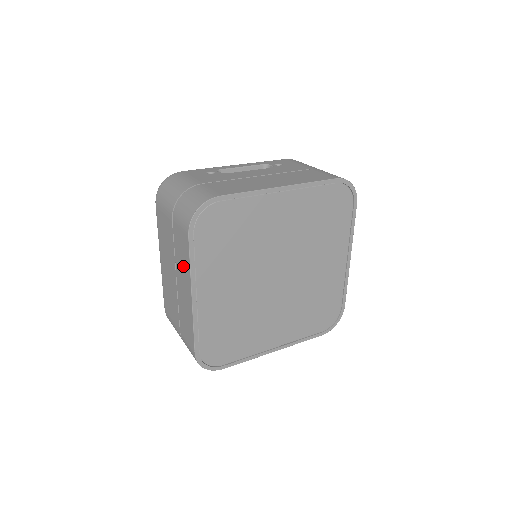
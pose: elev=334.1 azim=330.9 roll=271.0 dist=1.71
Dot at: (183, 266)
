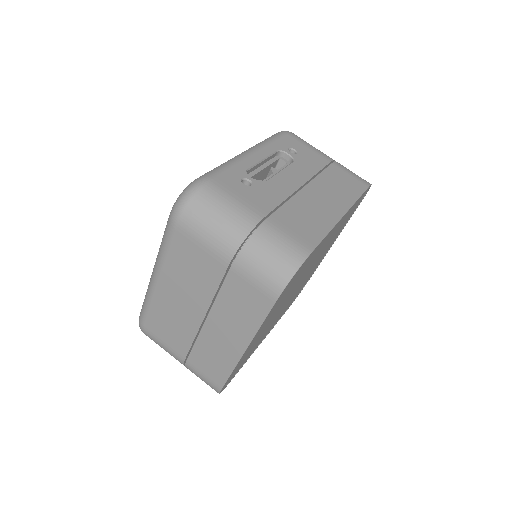
Dot at: (238, 318)
